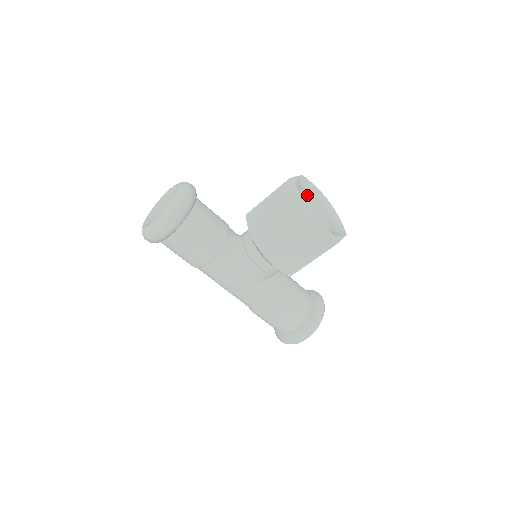
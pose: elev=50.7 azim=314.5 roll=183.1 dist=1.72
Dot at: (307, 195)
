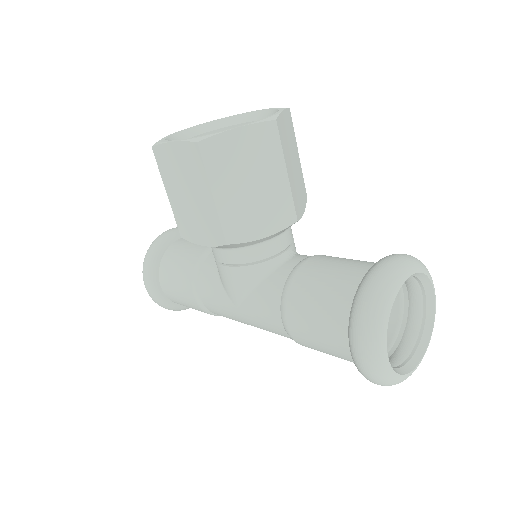
Dot at: occluded
